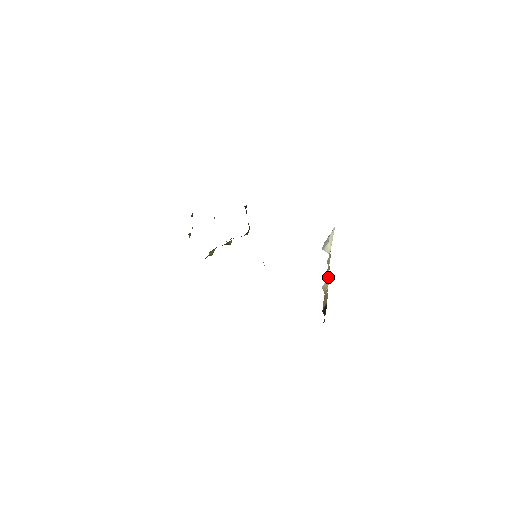
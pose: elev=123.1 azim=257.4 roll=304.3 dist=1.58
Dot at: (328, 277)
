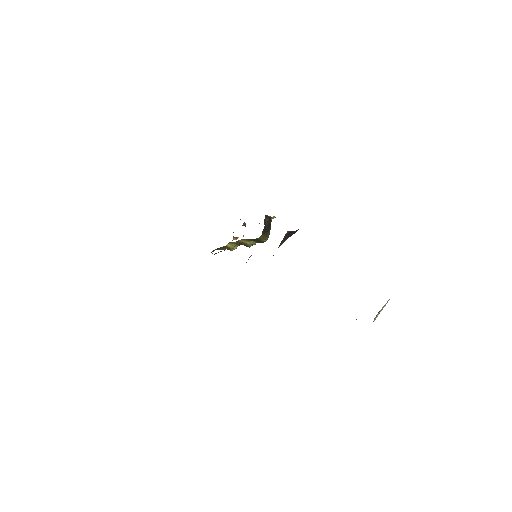
Dot at: occluded
